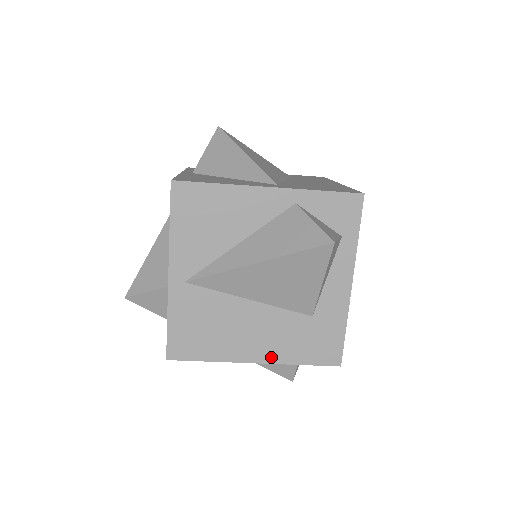
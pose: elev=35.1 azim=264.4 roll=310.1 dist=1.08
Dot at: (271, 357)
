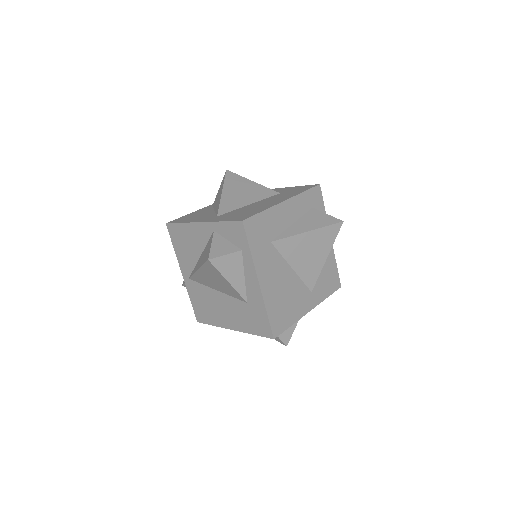
Dot at: (238, 327)
